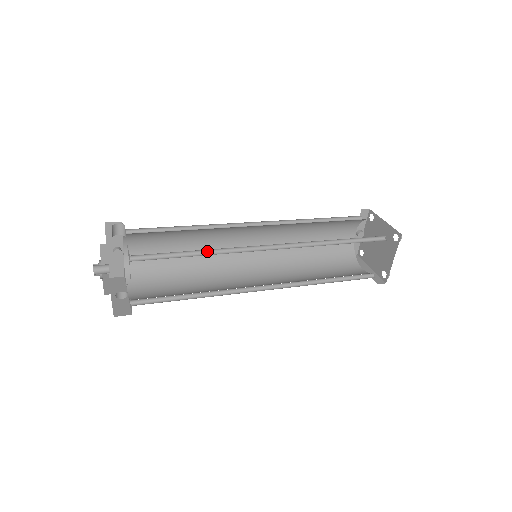
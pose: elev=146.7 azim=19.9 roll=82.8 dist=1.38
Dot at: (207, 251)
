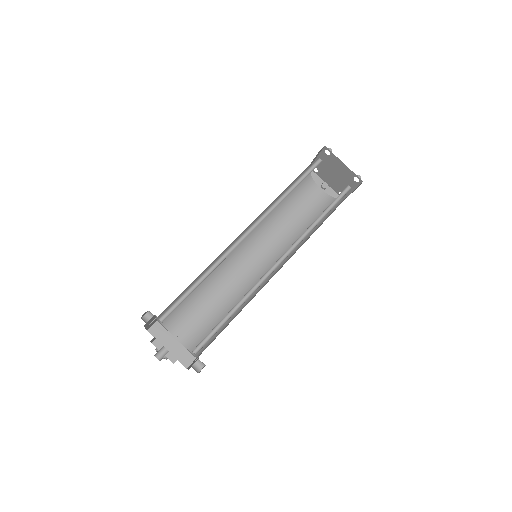
Dot at: (207, 274)
